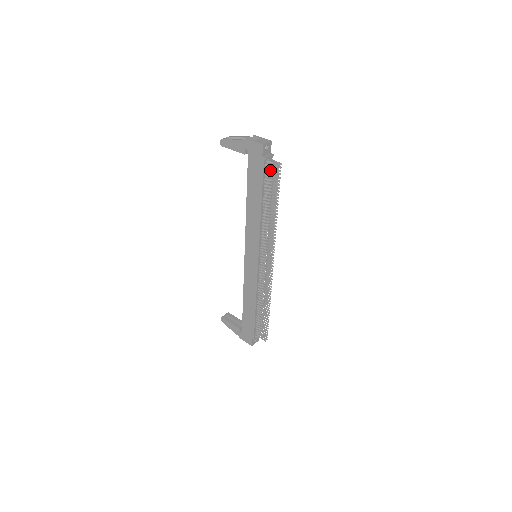
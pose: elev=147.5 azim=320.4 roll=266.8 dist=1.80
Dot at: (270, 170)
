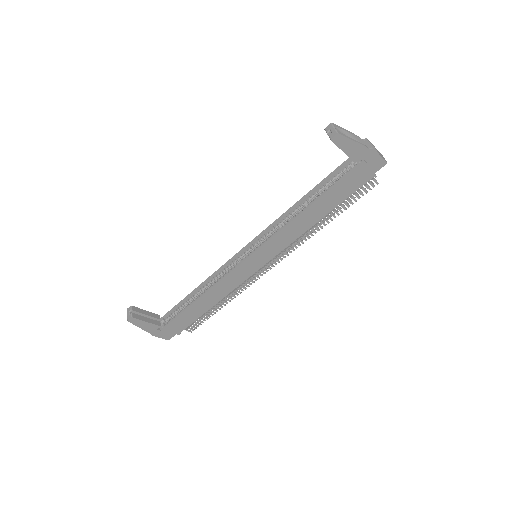
Dot at: occluded
